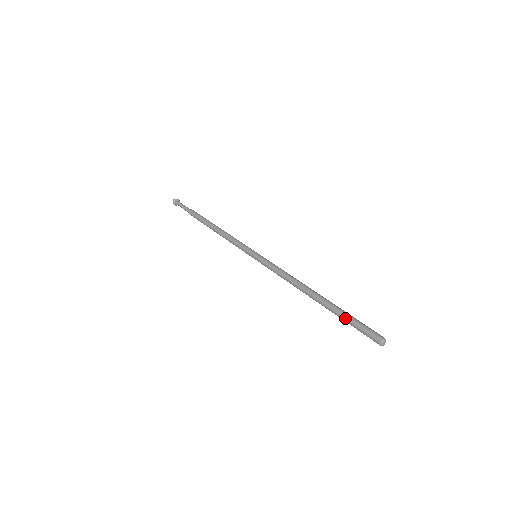
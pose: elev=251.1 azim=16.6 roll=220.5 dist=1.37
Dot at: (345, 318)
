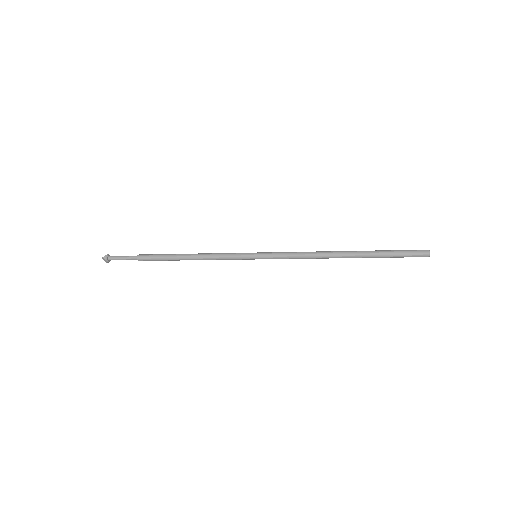
Dot at: (386, 255)
